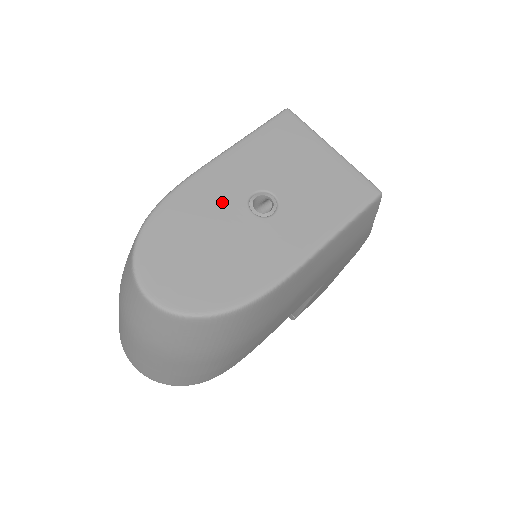
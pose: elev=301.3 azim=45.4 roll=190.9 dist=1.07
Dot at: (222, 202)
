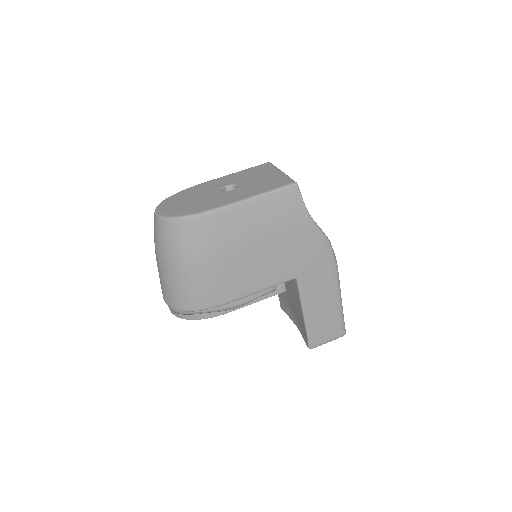
Dot at: (211, 188)
